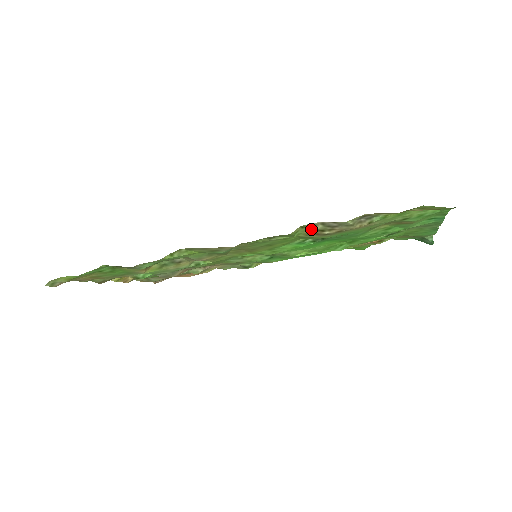
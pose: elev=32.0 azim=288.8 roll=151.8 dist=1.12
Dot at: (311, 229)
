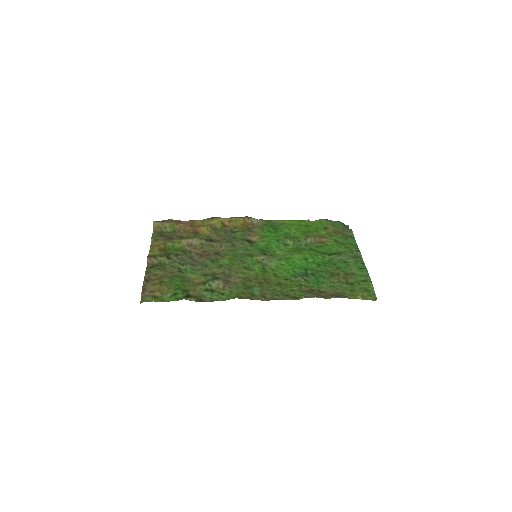
Dot at: (308, 294)
